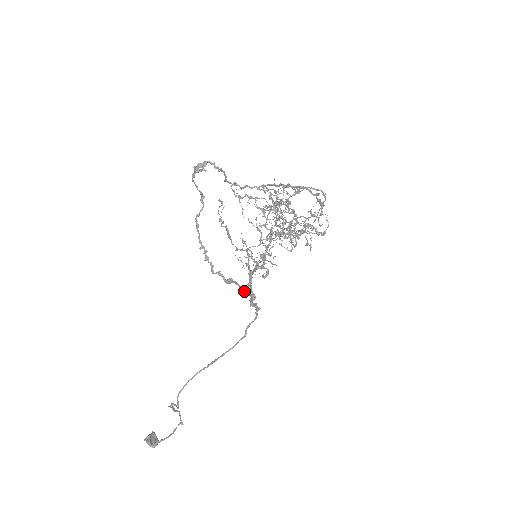
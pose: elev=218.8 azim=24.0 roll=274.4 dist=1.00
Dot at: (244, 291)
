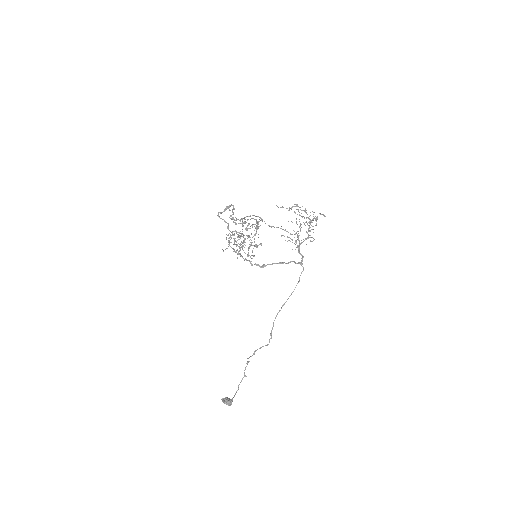
Dot at: occluded
